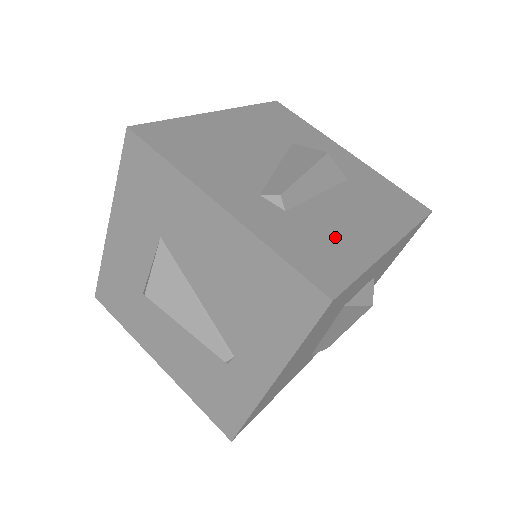
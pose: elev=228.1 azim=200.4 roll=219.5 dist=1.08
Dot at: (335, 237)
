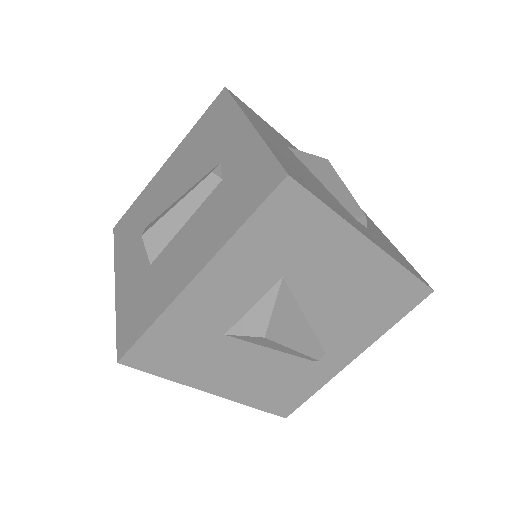
Dot at: (383, 239)
